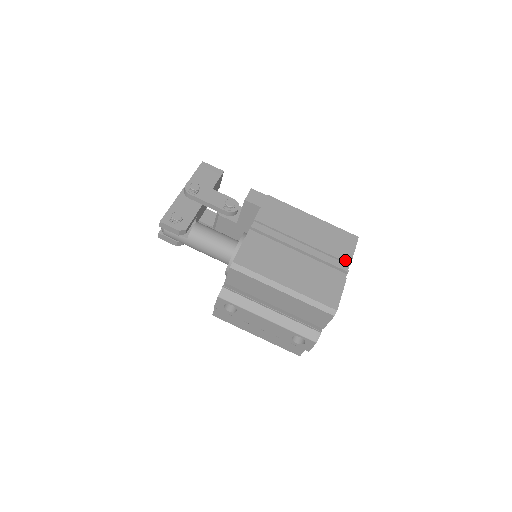
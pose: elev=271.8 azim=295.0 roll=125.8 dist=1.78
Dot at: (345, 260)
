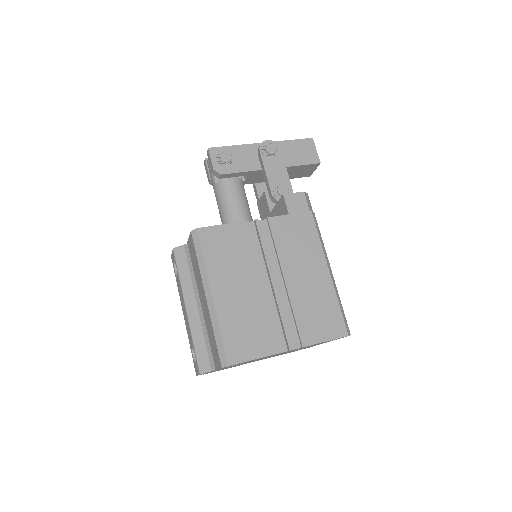
Dot at: (302, 338)
